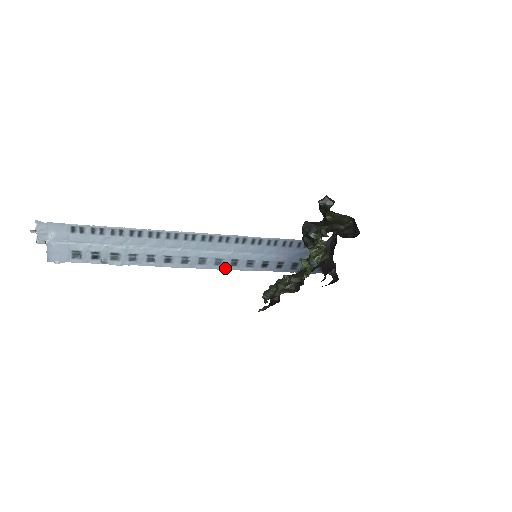
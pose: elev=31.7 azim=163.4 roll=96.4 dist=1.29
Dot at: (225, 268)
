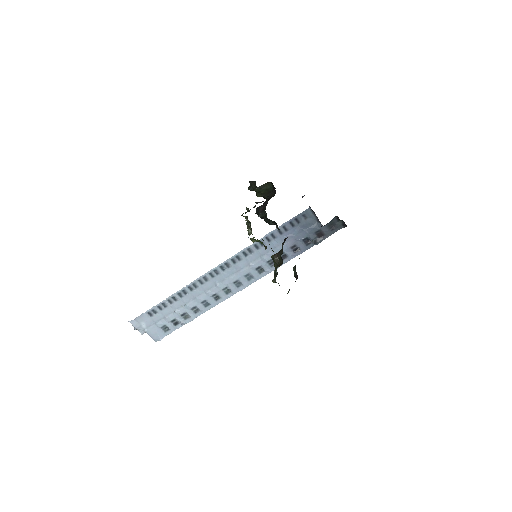
Dot at: (258, 278)
